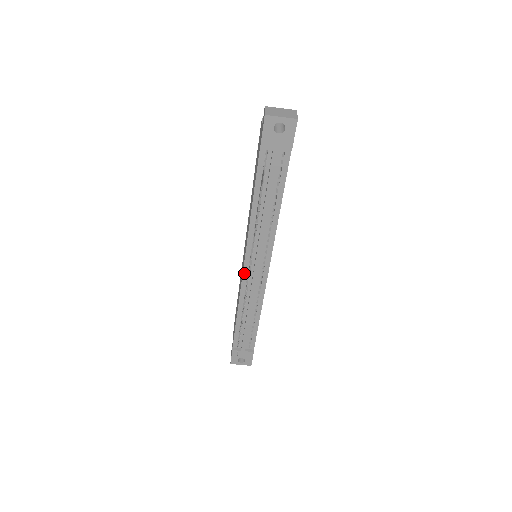
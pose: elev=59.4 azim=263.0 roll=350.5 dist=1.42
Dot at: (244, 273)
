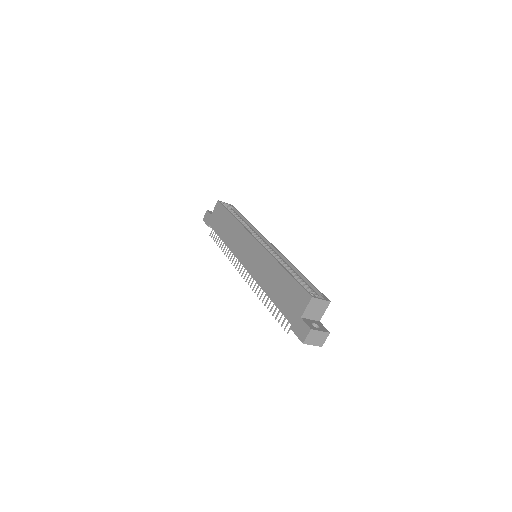
Dot at: (240, 262)
